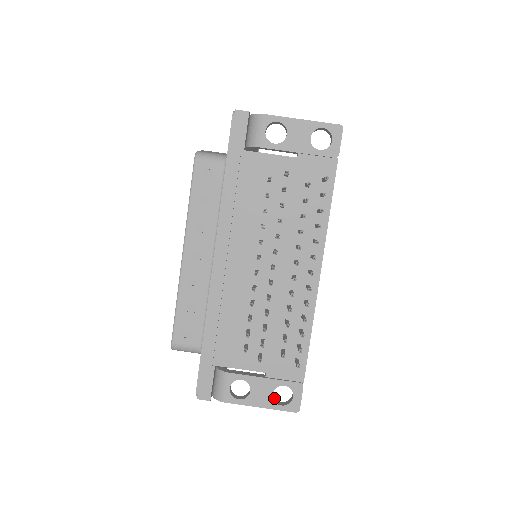
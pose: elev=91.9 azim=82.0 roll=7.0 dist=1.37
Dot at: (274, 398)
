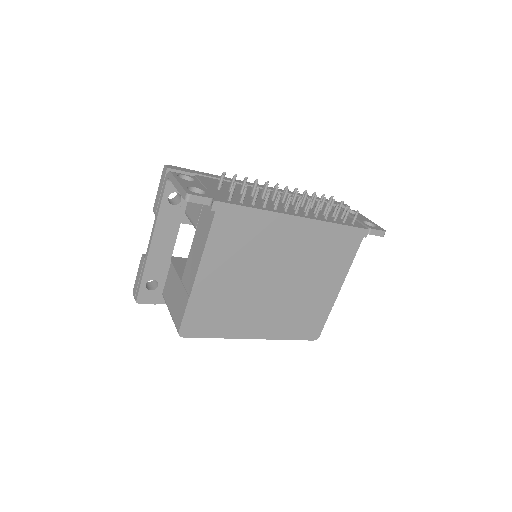
Dot at: occluded
